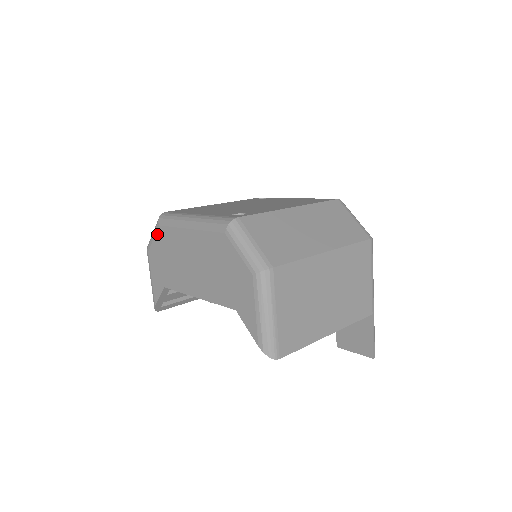
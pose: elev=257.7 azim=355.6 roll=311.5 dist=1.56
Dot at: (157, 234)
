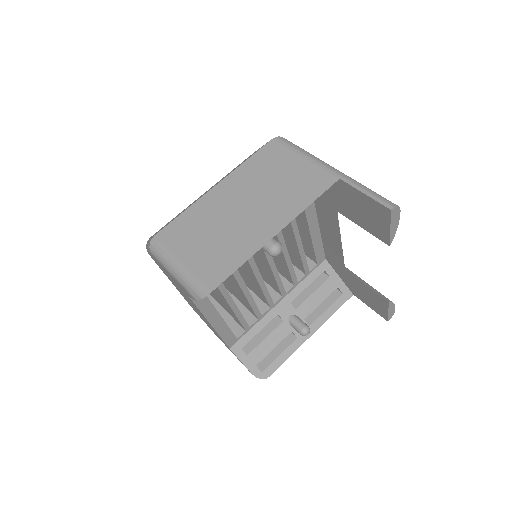
Dot at: occluded
